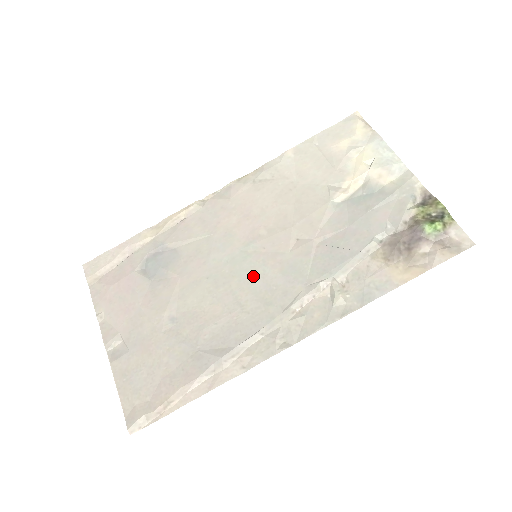
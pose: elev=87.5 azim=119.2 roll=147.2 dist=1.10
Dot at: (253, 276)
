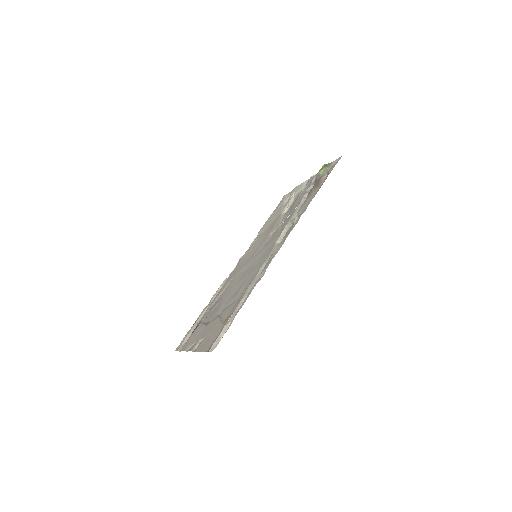
Dot at: (256, 259)
